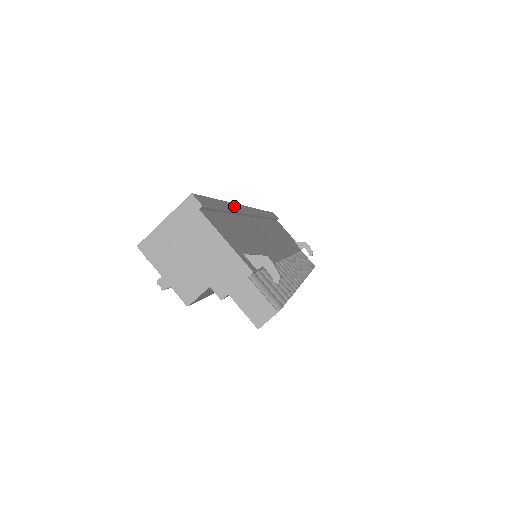
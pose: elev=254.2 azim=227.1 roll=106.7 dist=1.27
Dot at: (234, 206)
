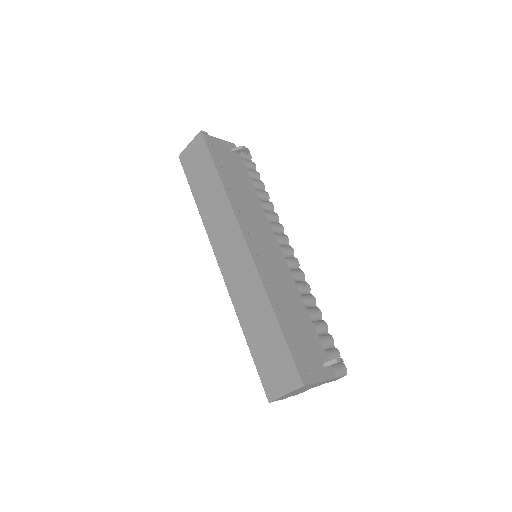
Dot at: (269, 294)
